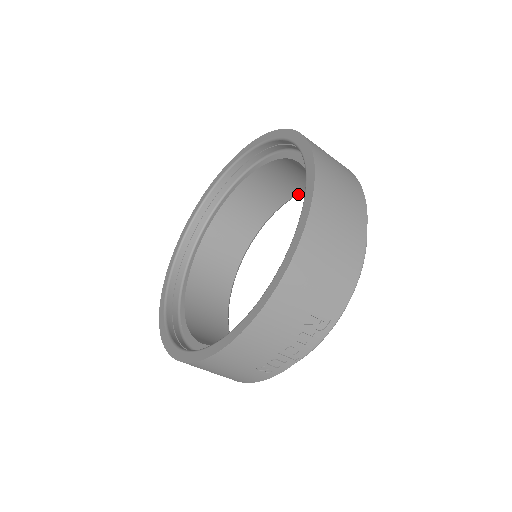
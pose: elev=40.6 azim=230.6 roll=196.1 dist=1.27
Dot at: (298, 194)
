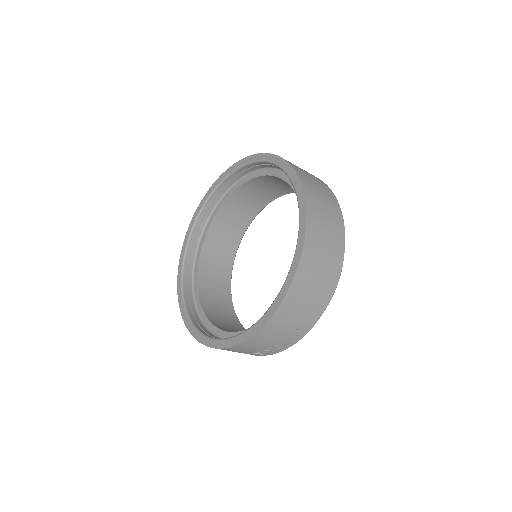
Dot at: (294, 192)
